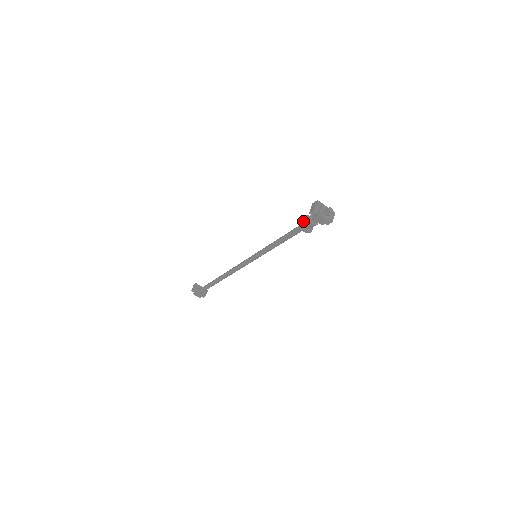
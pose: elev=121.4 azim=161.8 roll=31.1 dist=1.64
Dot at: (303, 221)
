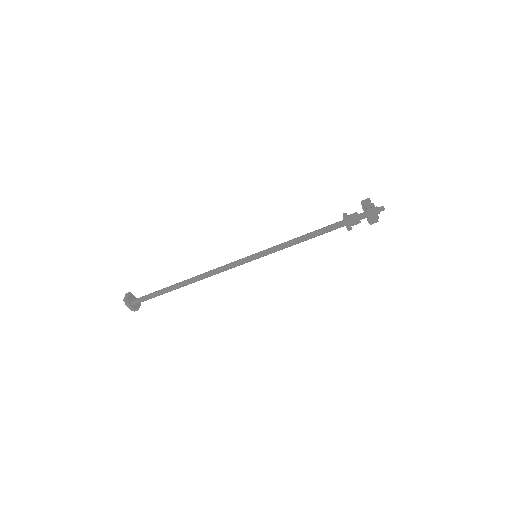
Dot at: (347, 217)
